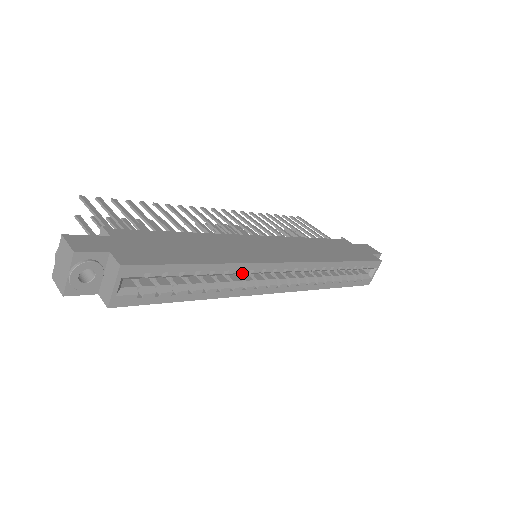
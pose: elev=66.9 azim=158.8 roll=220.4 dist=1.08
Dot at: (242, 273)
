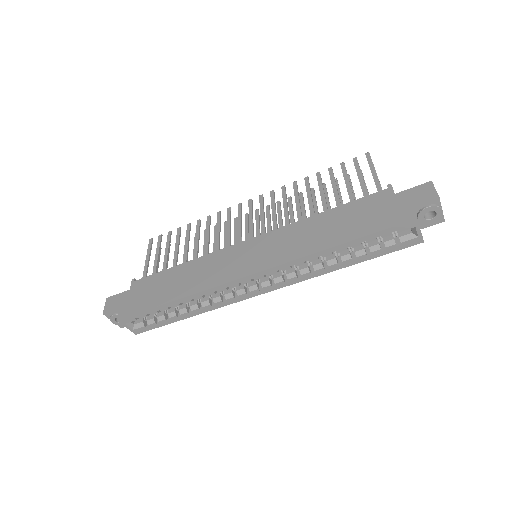
Dot at: occluded
